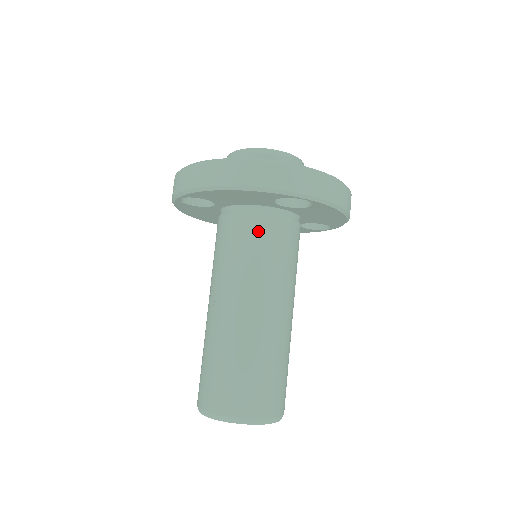
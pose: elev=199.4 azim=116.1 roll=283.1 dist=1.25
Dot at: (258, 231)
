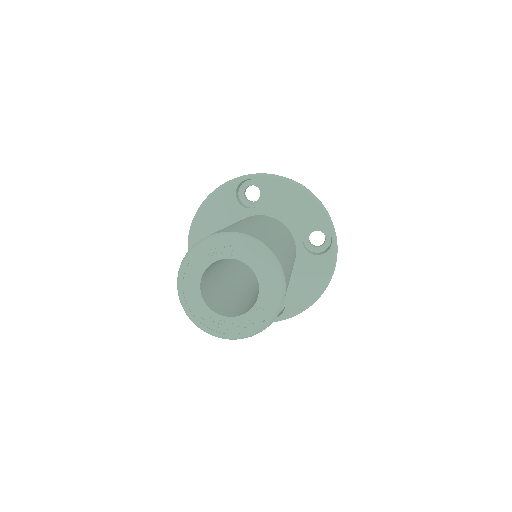
Dot at: occluded
